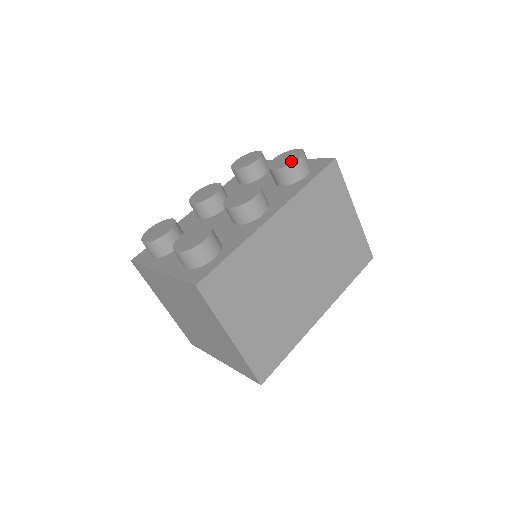
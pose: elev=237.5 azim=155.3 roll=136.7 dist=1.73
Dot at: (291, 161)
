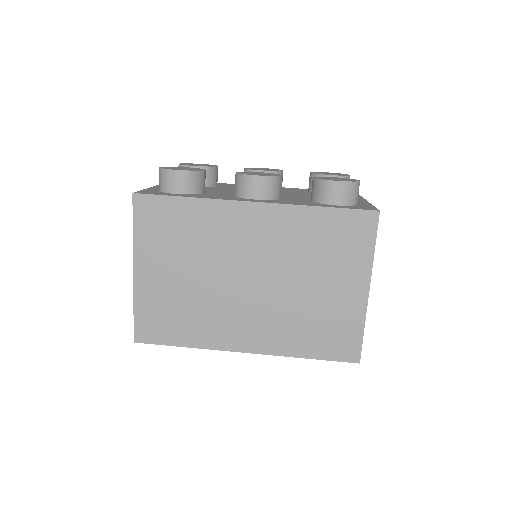
Dot at: (331, 179)
